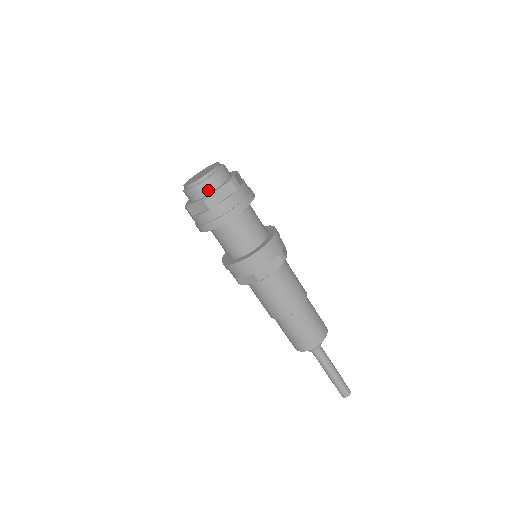
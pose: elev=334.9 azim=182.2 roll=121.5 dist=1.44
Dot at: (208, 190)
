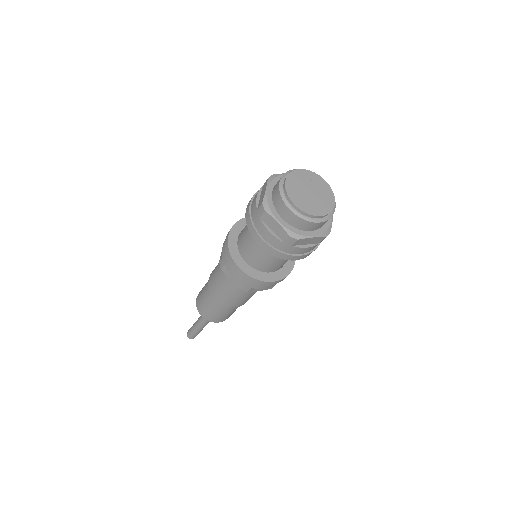
Dot at: (303, 227)
